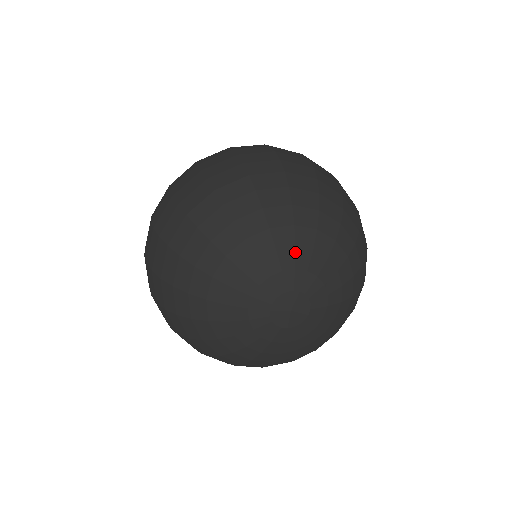
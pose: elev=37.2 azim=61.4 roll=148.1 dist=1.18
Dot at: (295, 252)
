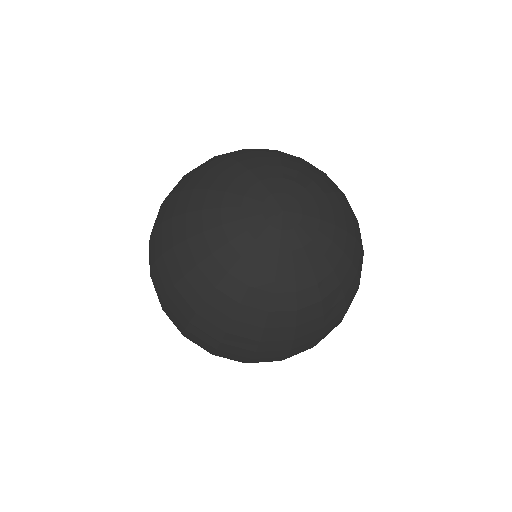
Dot at: (266, 168)
